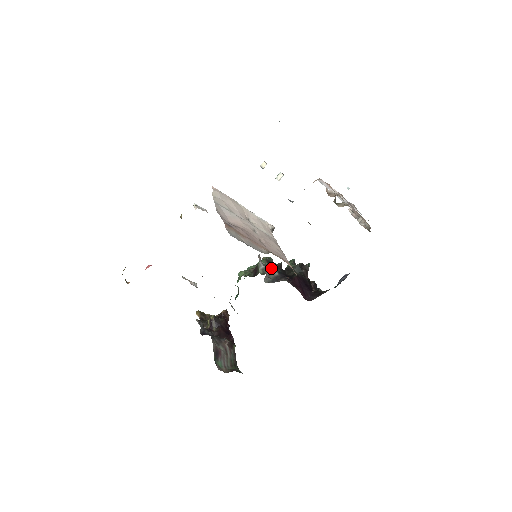
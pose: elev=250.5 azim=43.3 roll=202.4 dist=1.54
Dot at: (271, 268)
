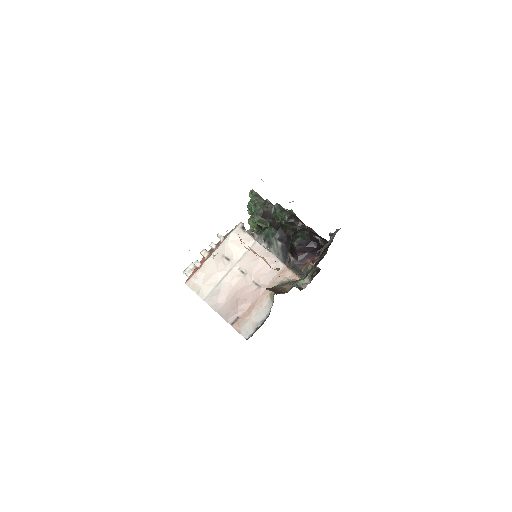
Dot at: (272, 243)
